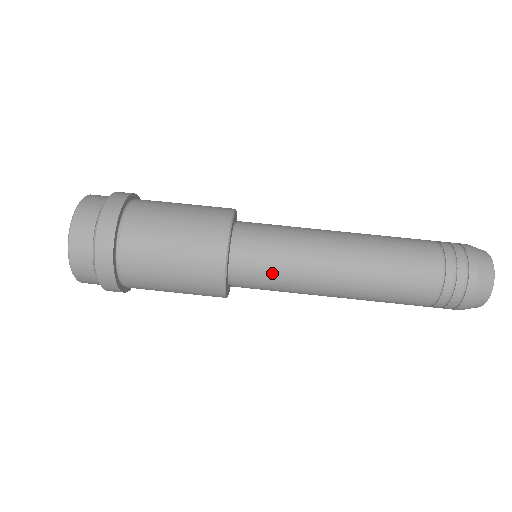
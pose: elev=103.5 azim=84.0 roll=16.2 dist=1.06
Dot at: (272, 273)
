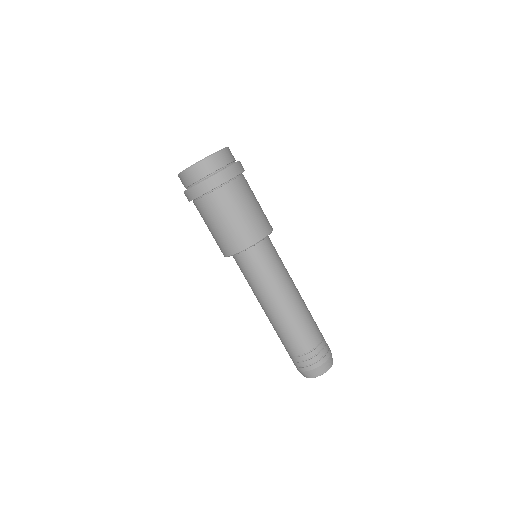
Dot at: (249, 275)
